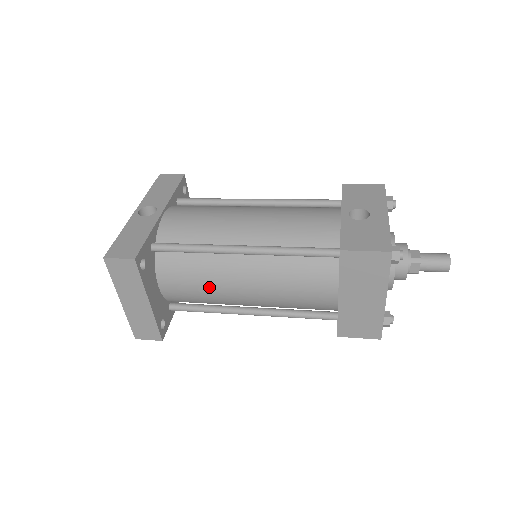
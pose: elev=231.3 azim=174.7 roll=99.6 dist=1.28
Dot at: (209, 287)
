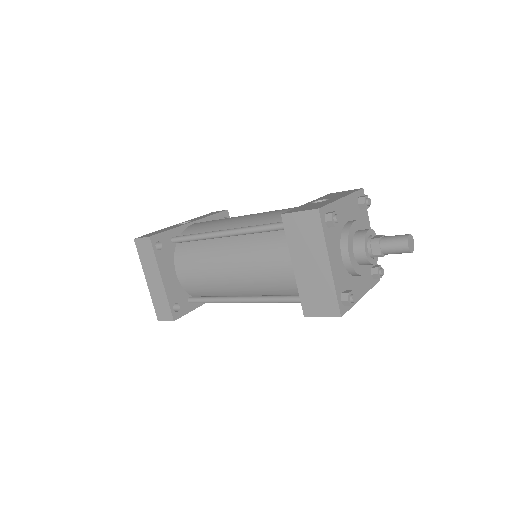
Dot at: (206, 270)
